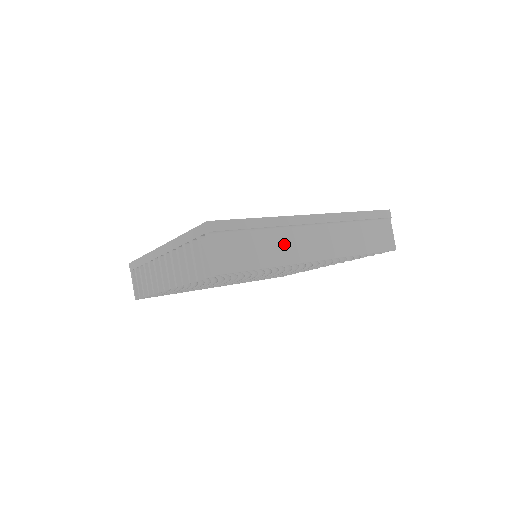
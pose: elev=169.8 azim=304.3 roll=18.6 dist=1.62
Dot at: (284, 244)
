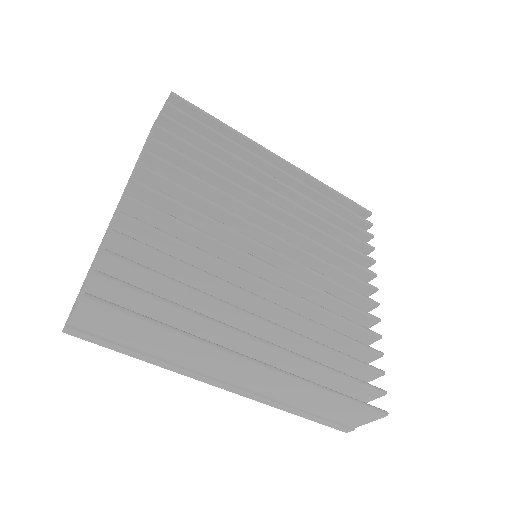
Dot at: occluded
